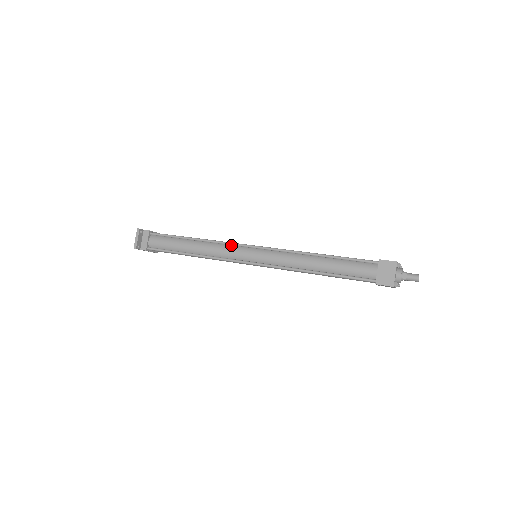
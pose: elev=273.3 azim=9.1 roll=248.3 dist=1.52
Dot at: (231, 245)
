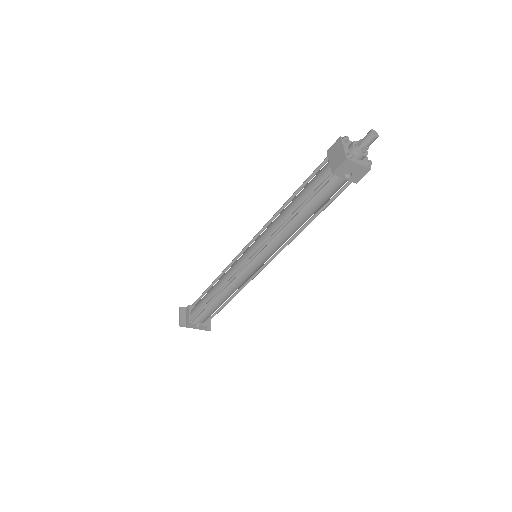
Dot at: (235, 262)
